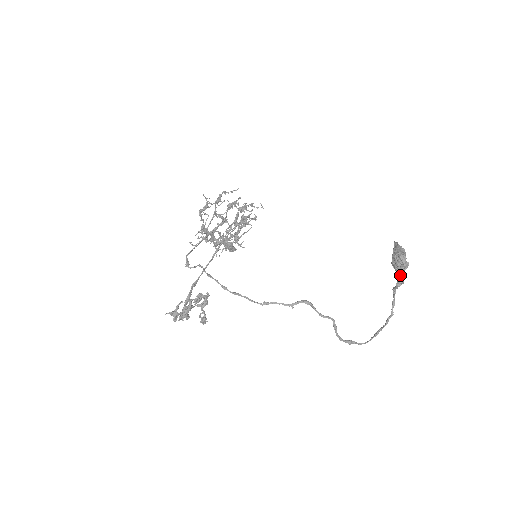
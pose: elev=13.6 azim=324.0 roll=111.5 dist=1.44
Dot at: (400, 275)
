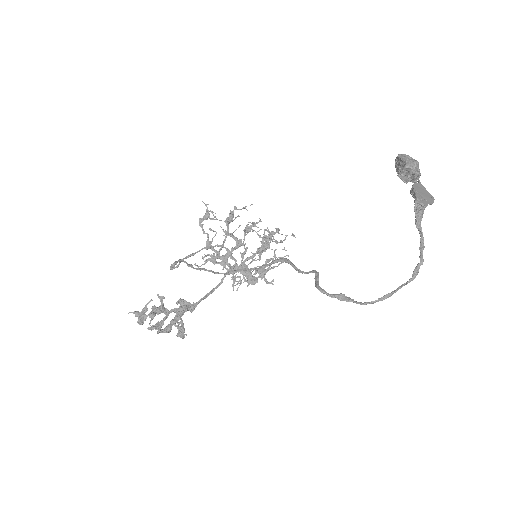
Dot at: (416, 194)
